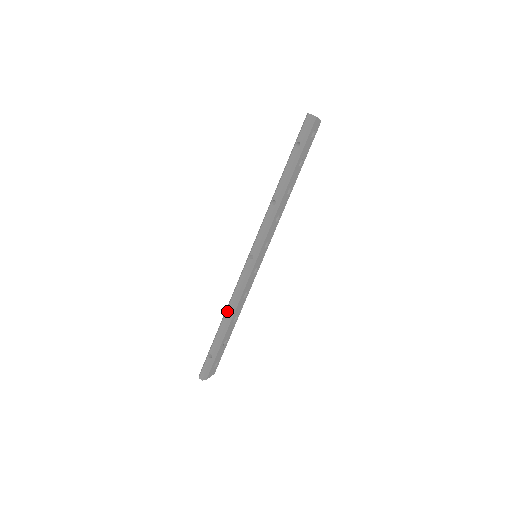
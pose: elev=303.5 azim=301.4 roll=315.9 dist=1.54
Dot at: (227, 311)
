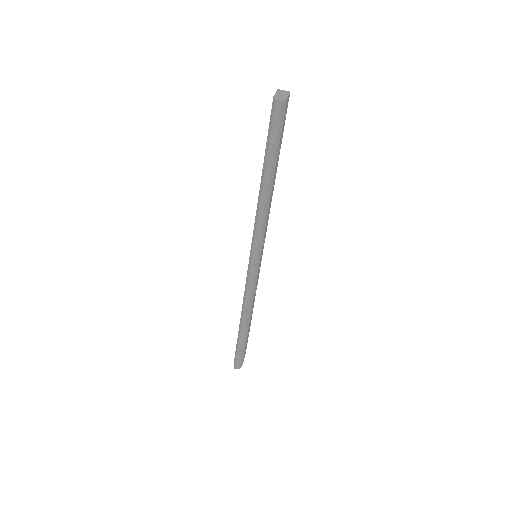
Dot at: (244, 314)
